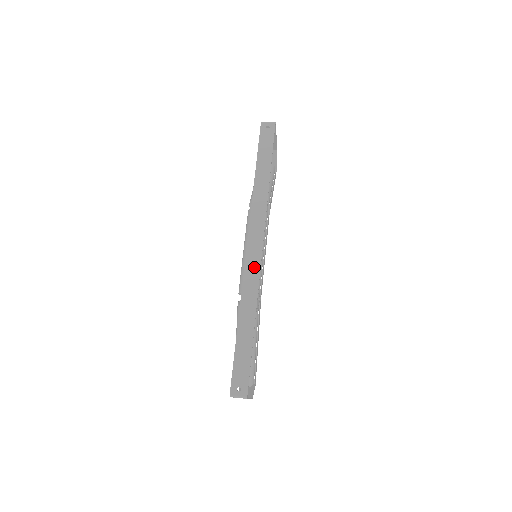
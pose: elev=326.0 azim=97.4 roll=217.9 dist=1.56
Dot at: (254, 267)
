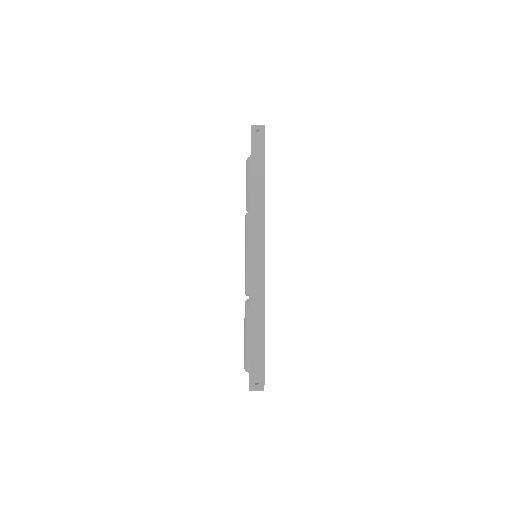
Dot at: (259, 272)
